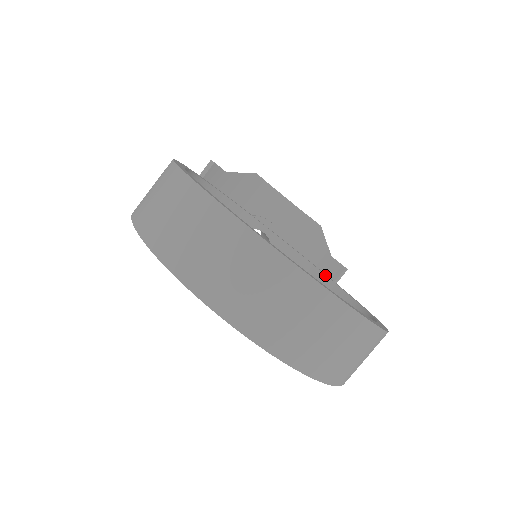
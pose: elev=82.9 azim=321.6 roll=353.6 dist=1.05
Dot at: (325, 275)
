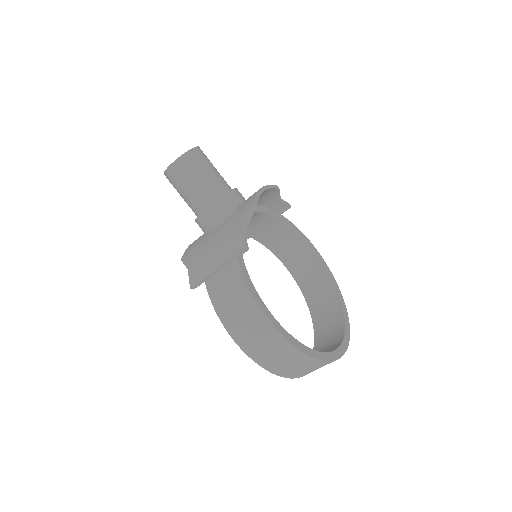
Dot at: (279, 219)
